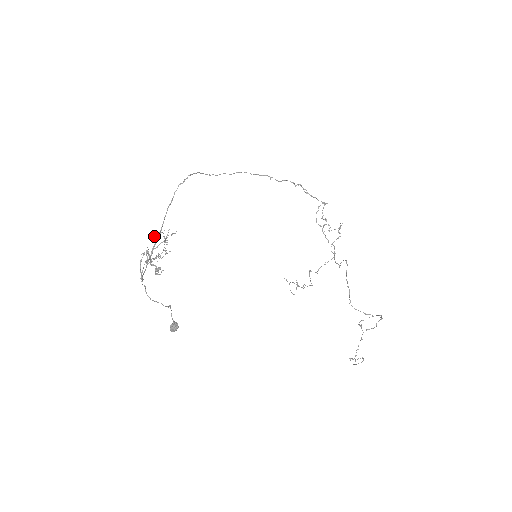
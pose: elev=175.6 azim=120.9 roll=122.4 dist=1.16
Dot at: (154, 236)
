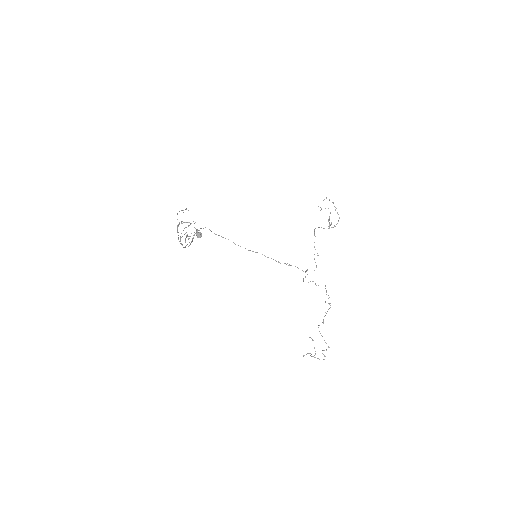
Dot at: occluded
